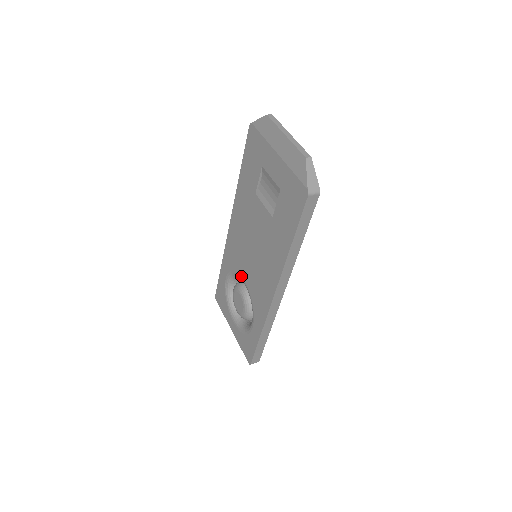
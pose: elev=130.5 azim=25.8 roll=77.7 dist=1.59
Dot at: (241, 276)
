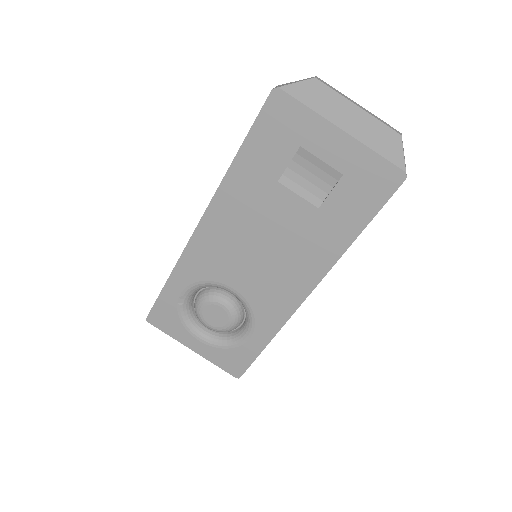
Dot at: (226, 285)
